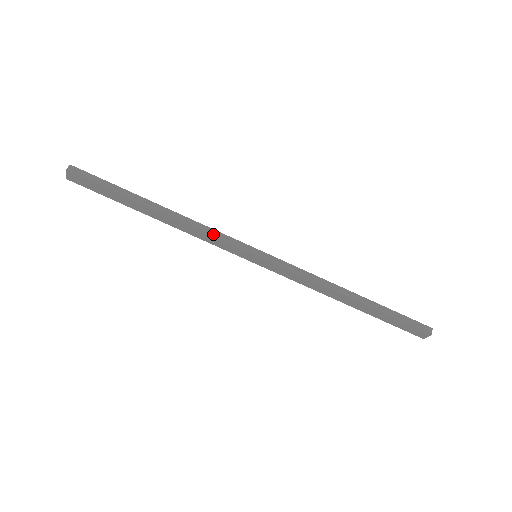
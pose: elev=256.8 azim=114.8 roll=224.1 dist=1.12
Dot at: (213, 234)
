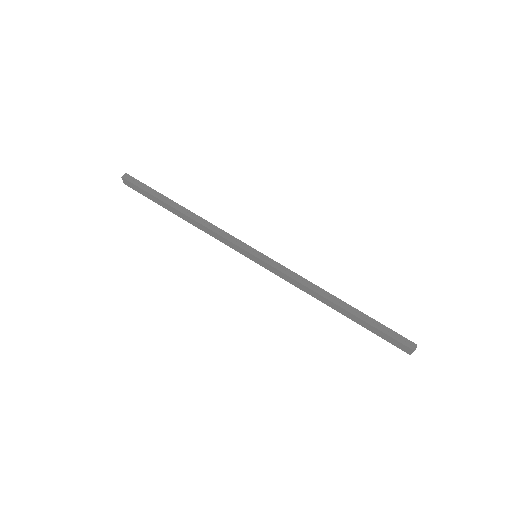
Dot at: (221, 234)
